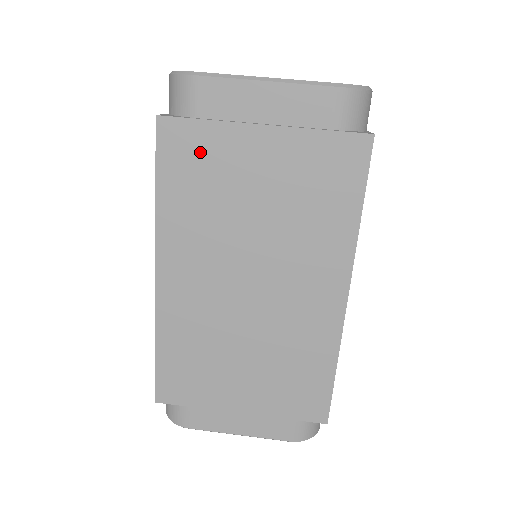
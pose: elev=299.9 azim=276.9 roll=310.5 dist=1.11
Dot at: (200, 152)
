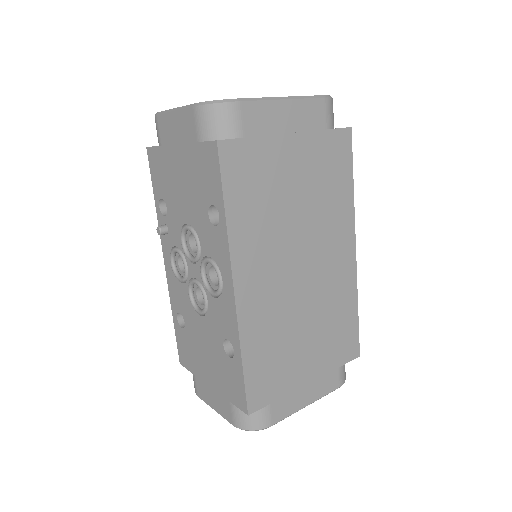
Dot at: (253, 165)
